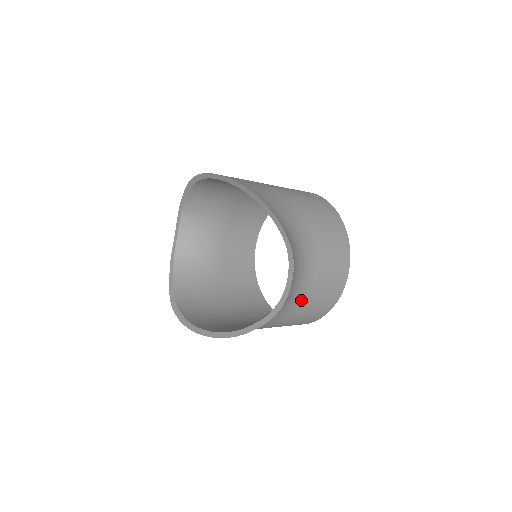
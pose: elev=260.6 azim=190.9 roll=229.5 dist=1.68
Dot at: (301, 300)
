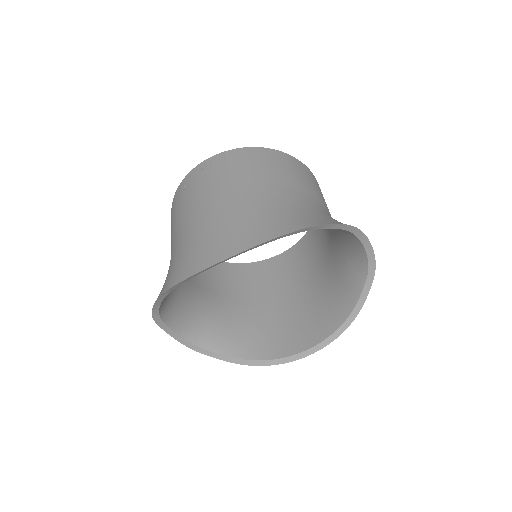
Dot at: occluded
